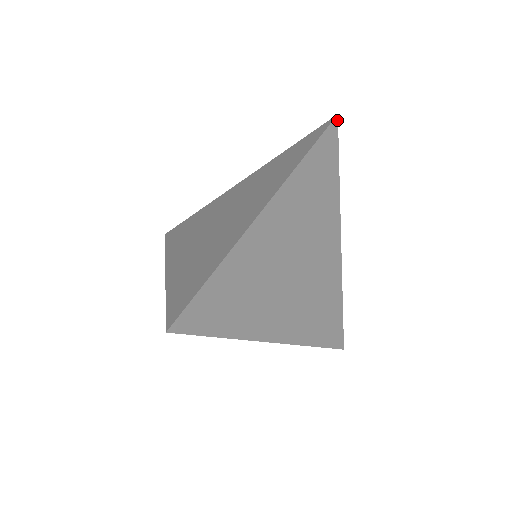
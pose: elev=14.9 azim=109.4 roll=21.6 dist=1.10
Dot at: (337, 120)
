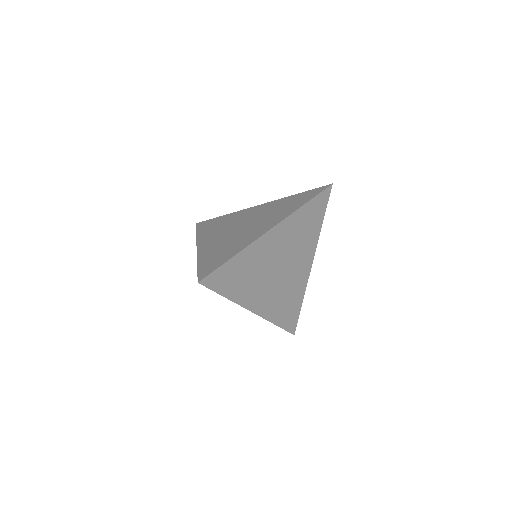
Dot at: (331, 187)
